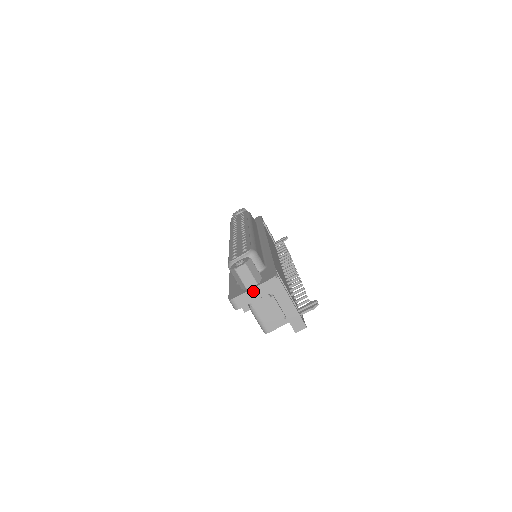
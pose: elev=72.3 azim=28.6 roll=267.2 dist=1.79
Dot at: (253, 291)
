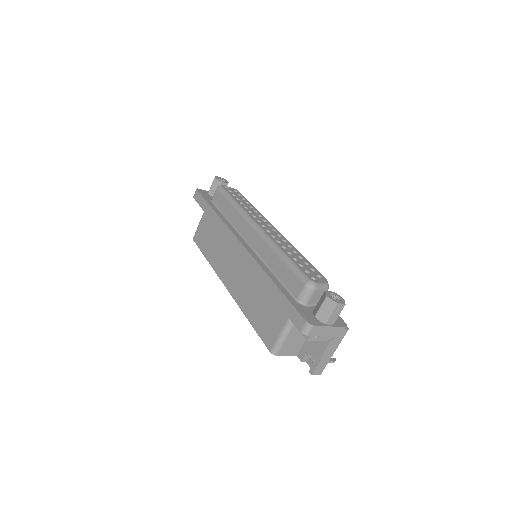
Dot at: (328, 328)
